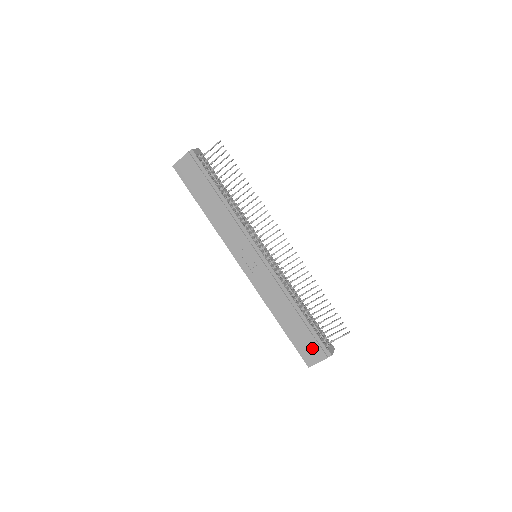
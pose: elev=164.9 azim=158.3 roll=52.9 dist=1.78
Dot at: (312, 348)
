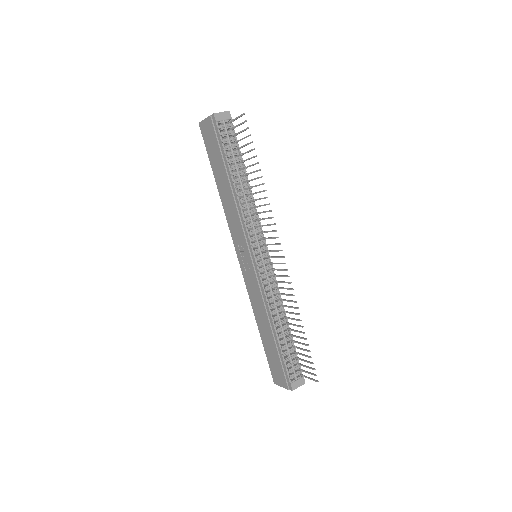
Dot at: (279, 372)
